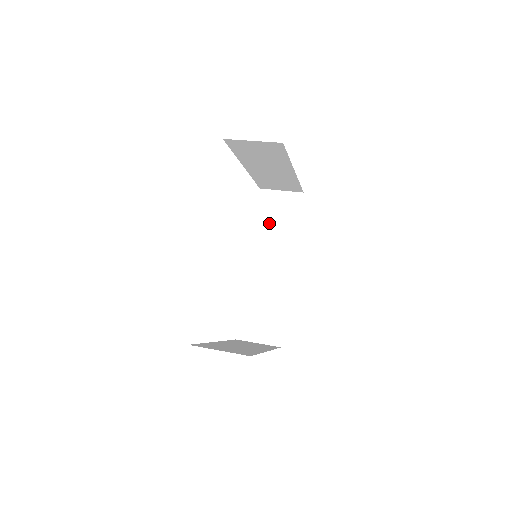
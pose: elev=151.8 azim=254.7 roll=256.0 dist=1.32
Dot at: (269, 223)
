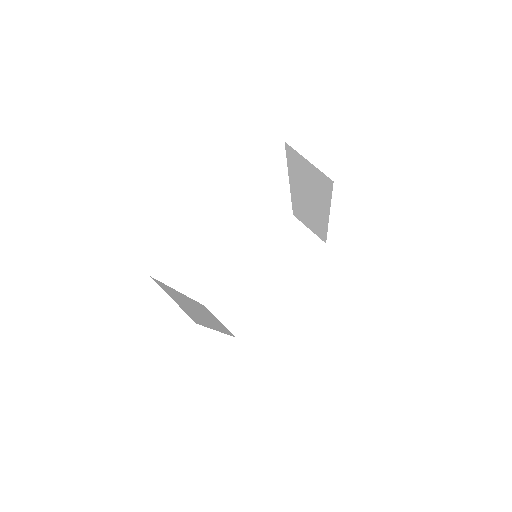
Dot at: (301, 176)
